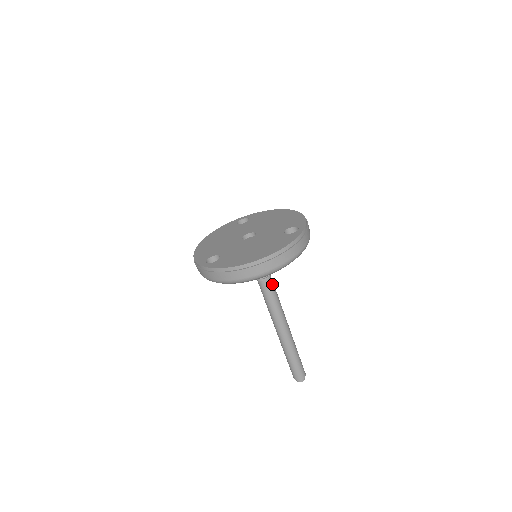
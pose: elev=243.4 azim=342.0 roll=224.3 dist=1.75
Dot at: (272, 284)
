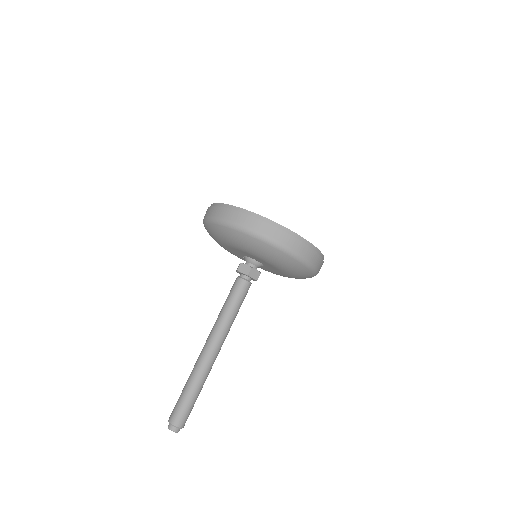
Dot at: (243, 290)
